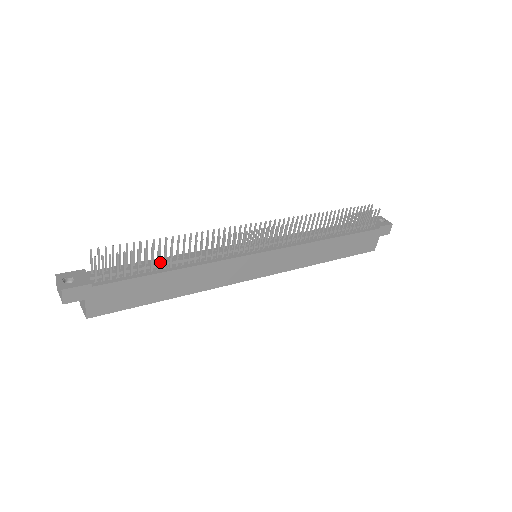
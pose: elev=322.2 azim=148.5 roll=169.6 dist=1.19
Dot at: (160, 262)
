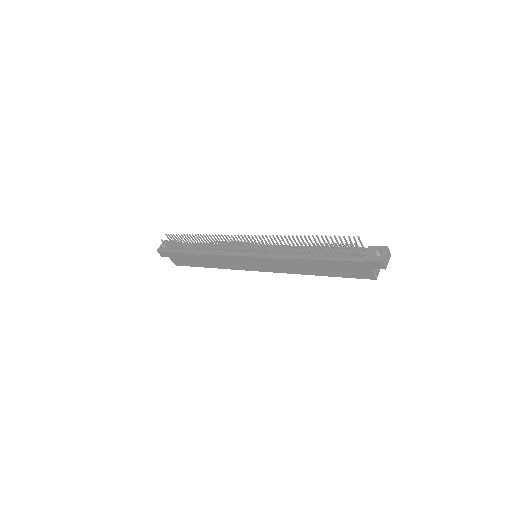
Dot at: (197, 247)
